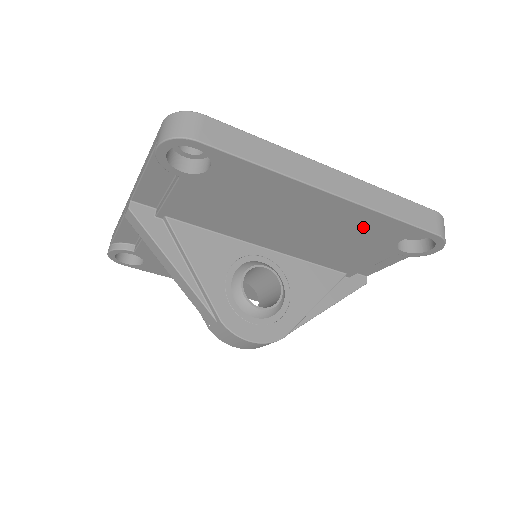
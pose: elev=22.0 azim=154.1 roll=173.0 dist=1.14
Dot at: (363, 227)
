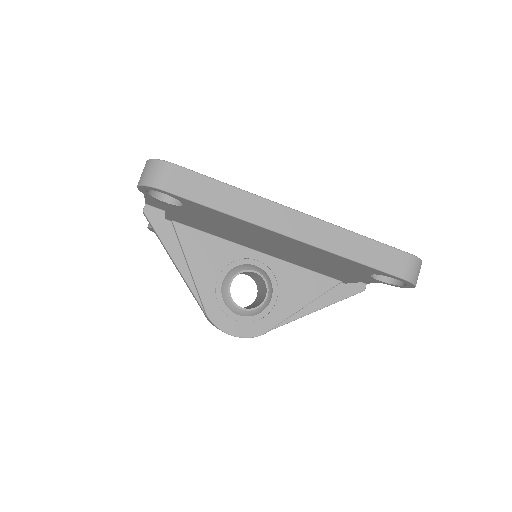
Dot at: (332, 260)
